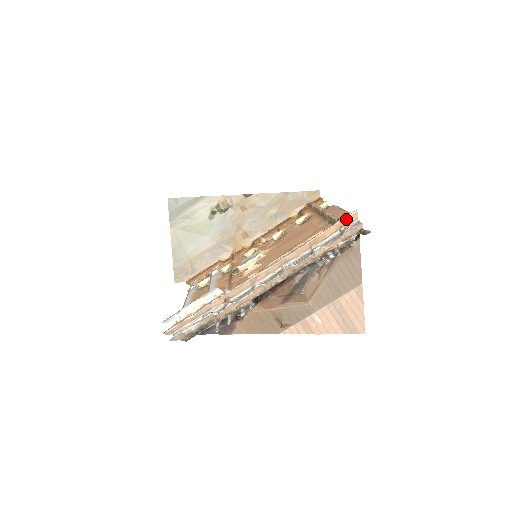
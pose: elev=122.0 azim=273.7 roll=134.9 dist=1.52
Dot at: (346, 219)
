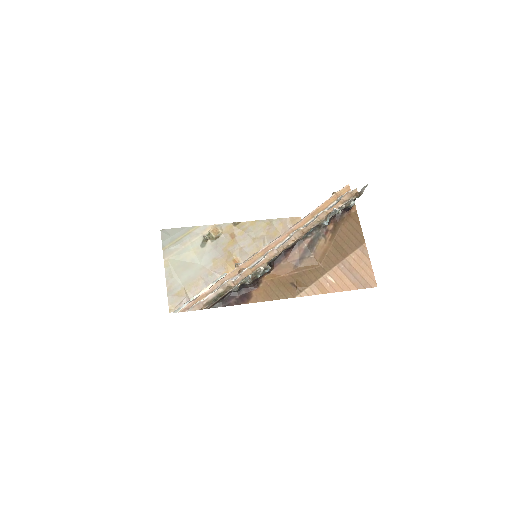
Dot at: (340, 191)
